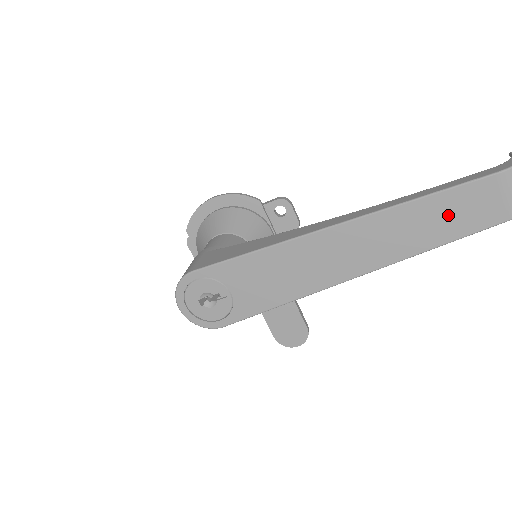
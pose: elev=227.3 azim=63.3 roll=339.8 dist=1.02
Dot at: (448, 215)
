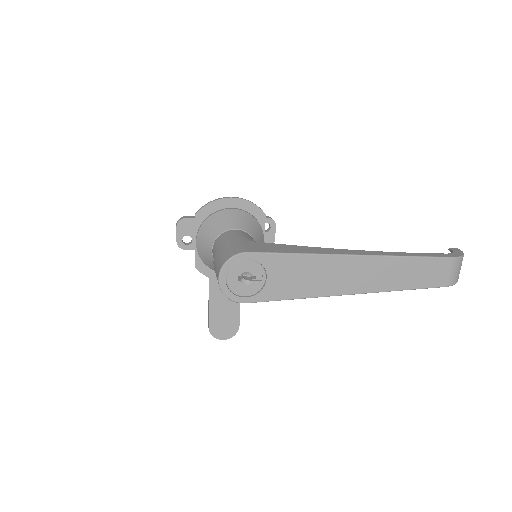
Dot at: (420, 272)
